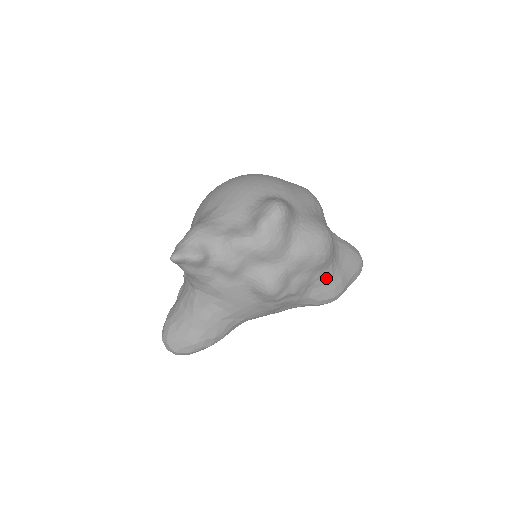
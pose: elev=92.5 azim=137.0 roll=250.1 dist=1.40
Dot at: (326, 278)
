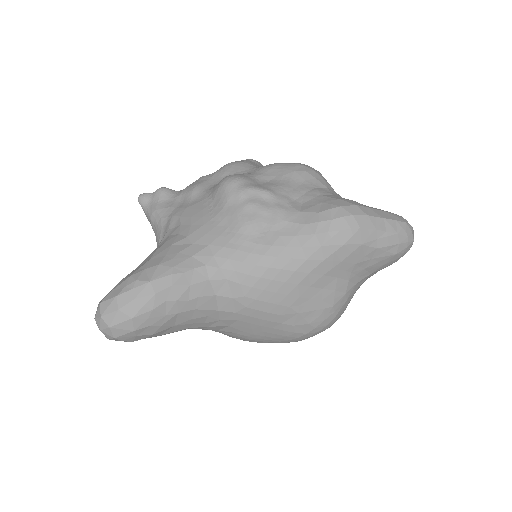
Dot at: (320, 193)
